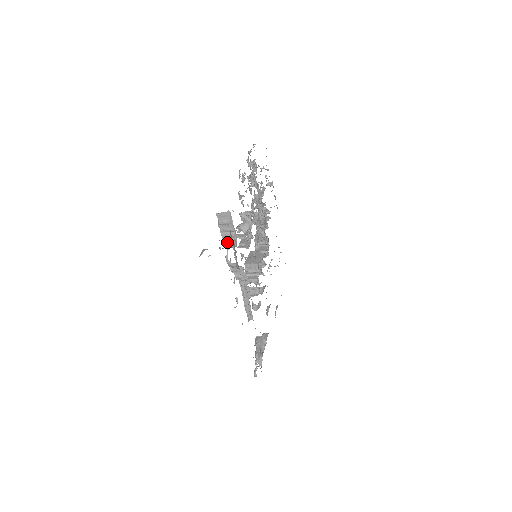
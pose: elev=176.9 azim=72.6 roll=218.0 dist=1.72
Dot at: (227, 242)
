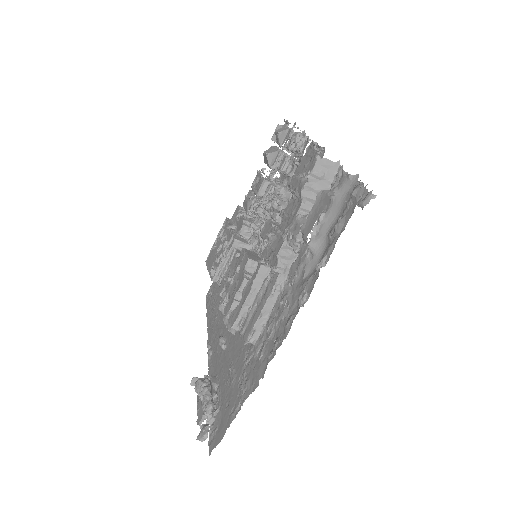
Dot at: (303, 206)
